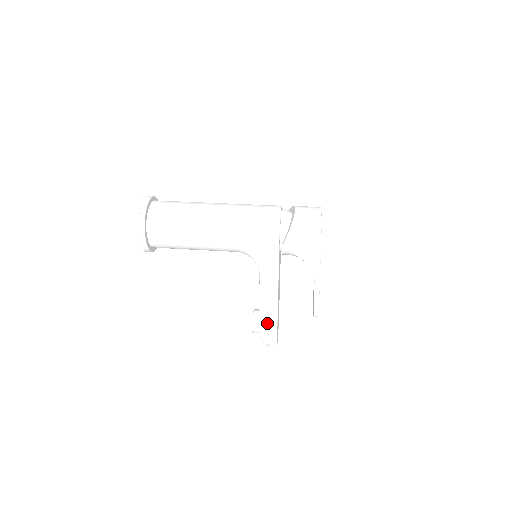
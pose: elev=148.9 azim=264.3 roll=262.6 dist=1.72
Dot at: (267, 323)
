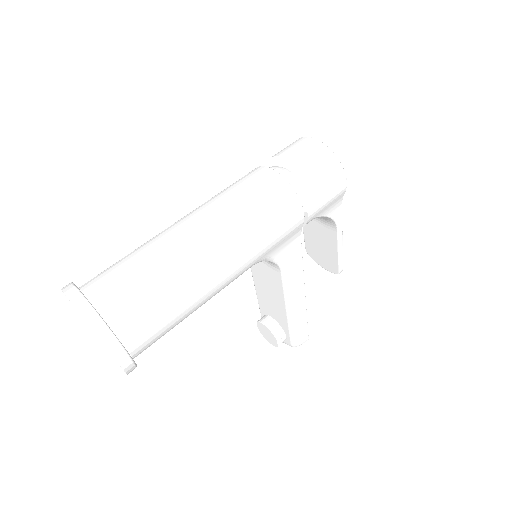
Dot at: (297, 323)
